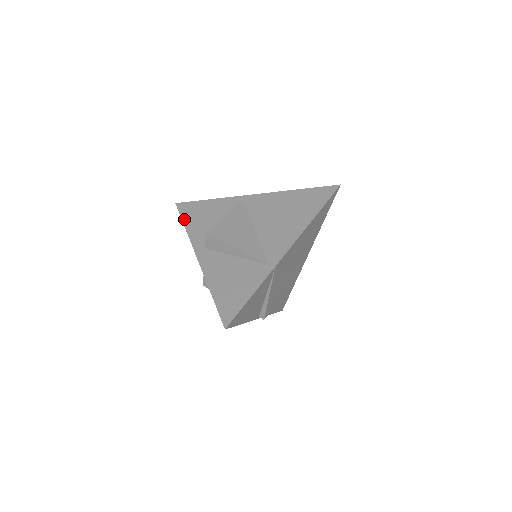
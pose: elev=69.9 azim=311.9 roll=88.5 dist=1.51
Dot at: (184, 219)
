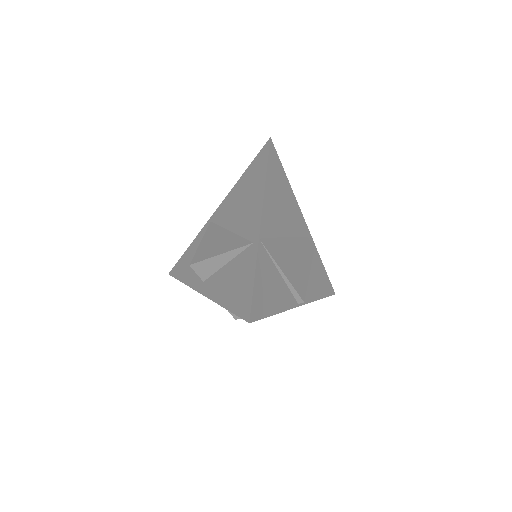
Dot at: (179, 278)
